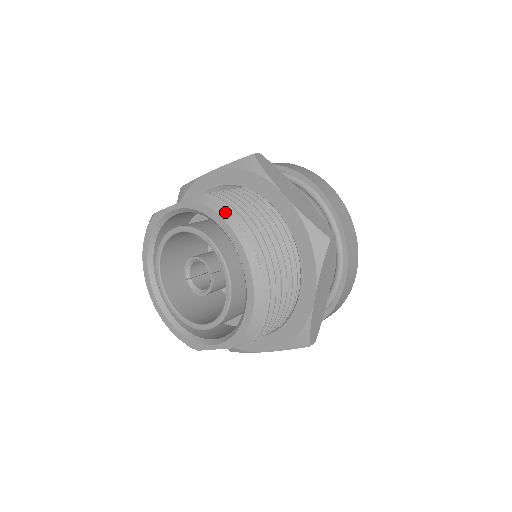
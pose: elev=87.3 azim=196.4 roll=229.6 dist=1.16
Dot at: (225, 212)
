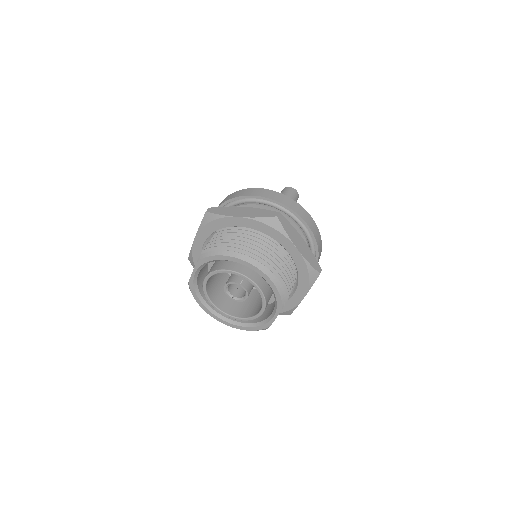
Dot at: (218, 252)
